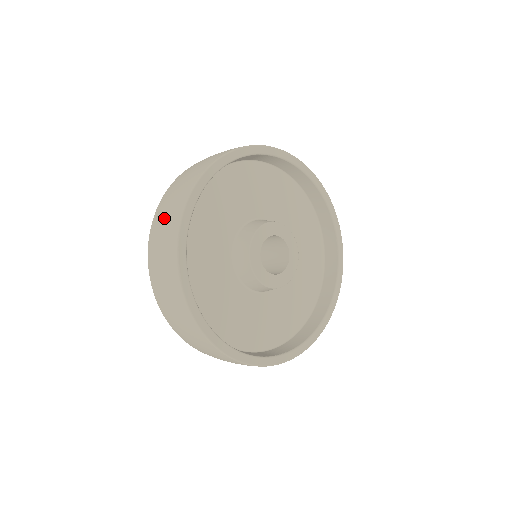
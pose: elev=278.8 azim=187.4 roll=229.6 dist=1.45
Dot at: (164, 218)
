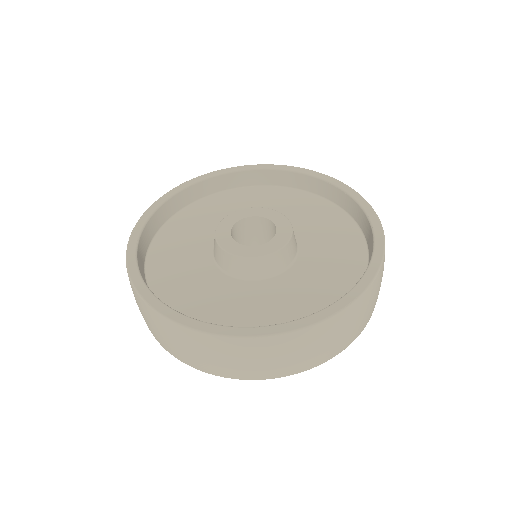
Dot at: occluded
